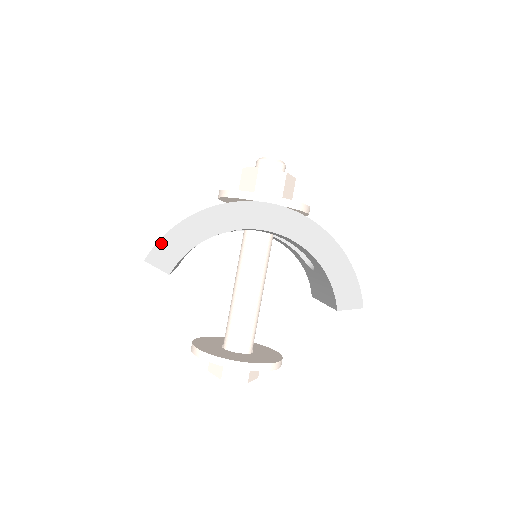
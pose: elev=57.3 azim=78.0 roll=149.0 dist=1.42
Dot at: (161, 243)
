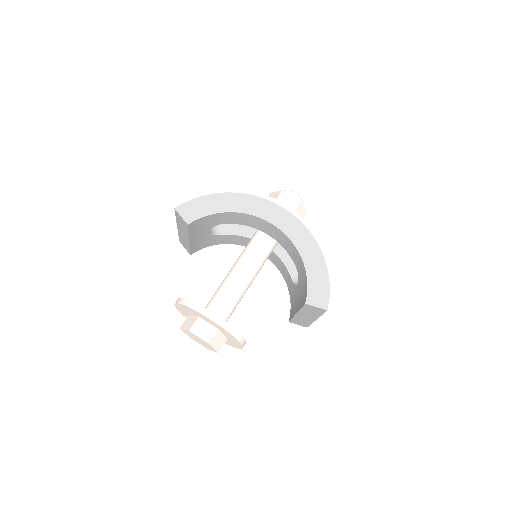
Dot at: (192, 202)
